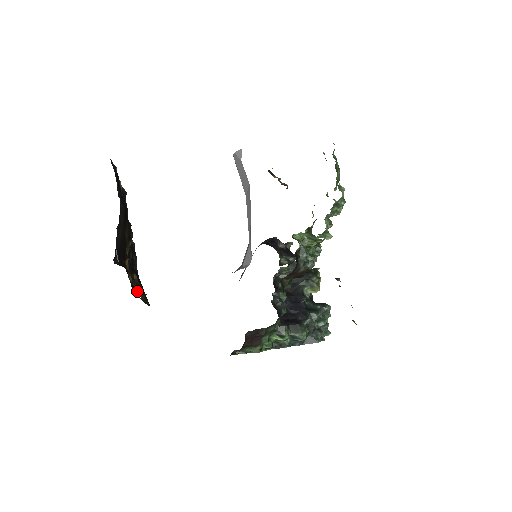
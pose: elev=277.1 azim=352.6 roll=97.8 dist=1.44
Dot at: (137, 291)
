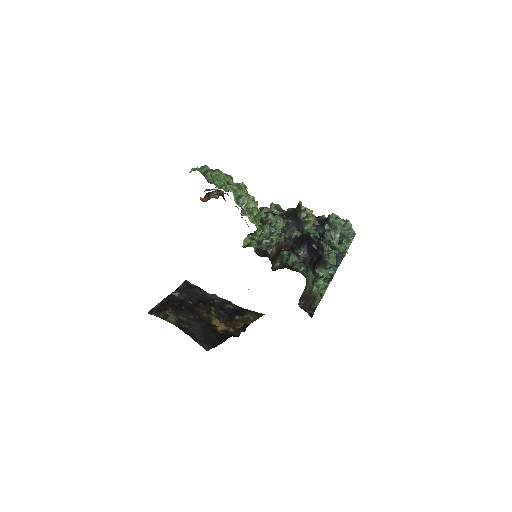
Dot at: (241, 331)
